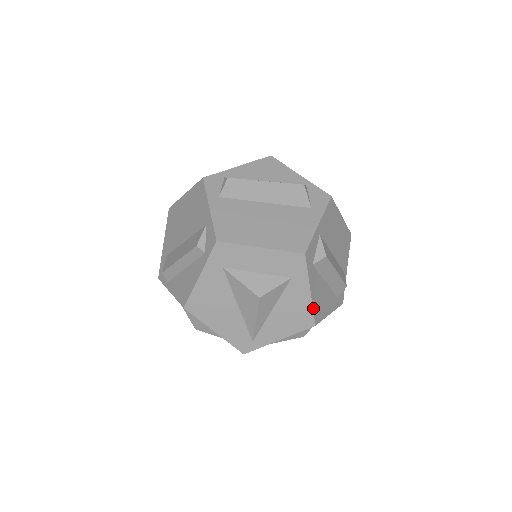
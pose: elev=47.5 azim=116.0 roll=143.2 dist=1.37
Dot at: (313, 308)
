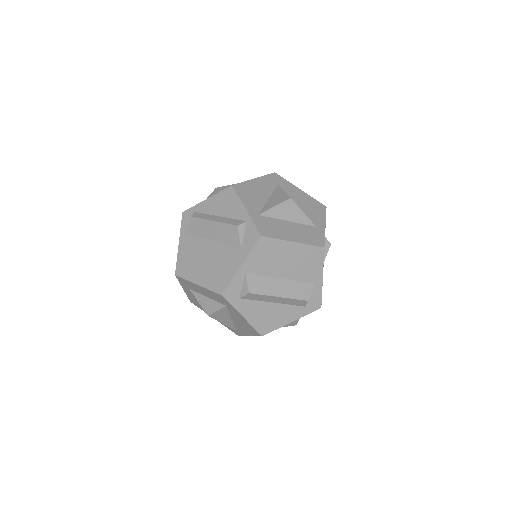
Dot at: (253, 326)
